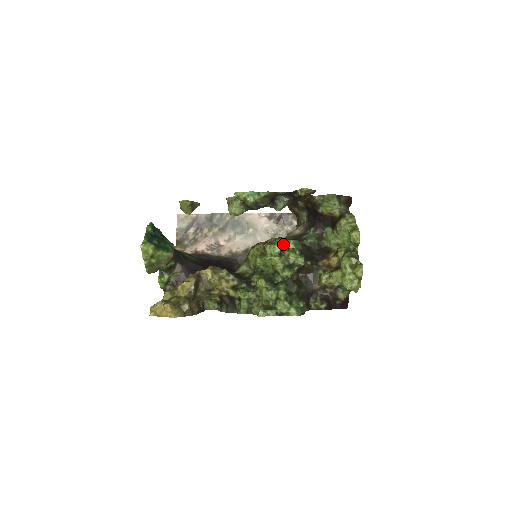
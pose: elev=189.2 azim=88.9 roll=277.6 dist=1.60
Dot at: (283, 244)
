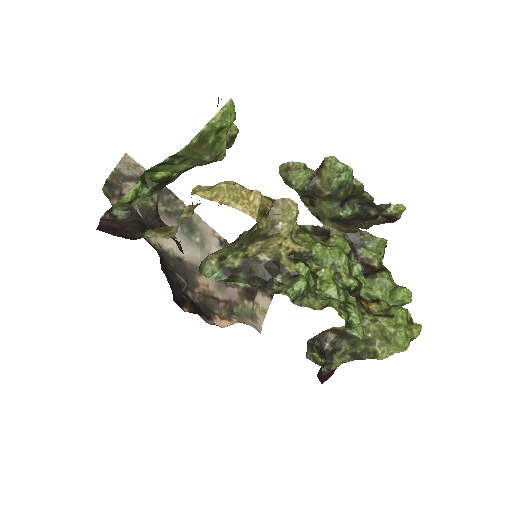
Dot at: (350, 249)
